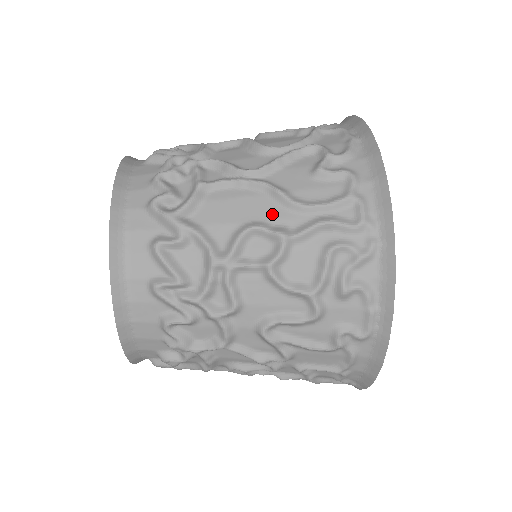
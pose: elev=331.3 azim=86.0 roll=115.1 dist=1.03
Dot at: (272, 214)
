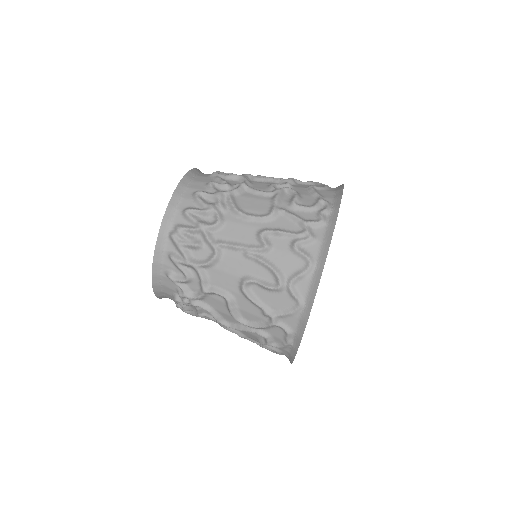
Dot at: occluded
